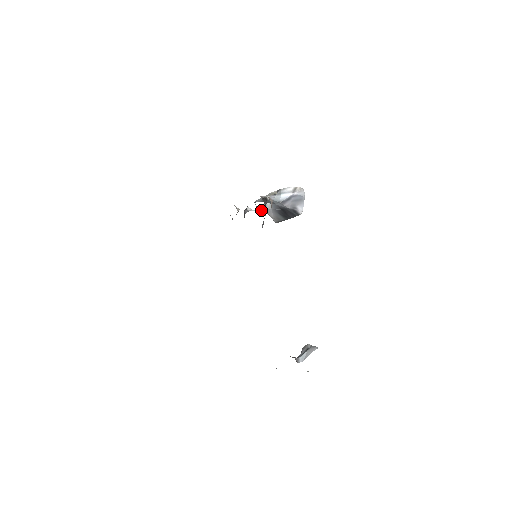
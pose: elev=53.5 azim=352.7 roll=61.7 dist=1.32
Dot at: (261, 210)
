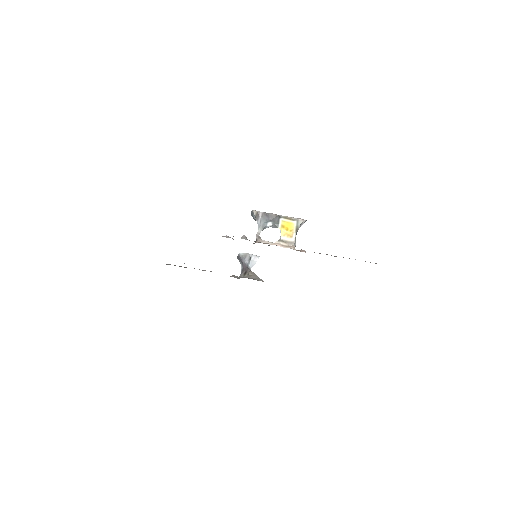
Dot at: (262, 230)
